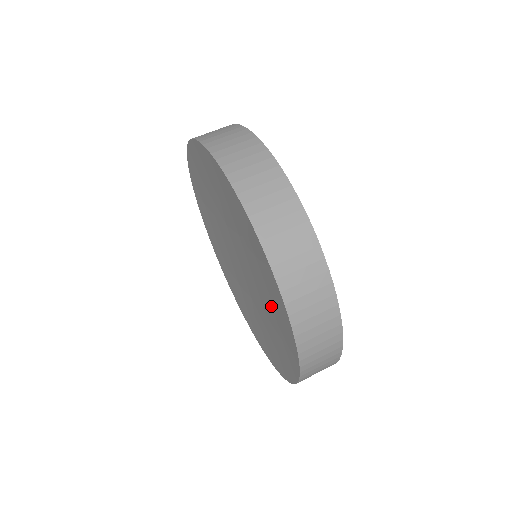
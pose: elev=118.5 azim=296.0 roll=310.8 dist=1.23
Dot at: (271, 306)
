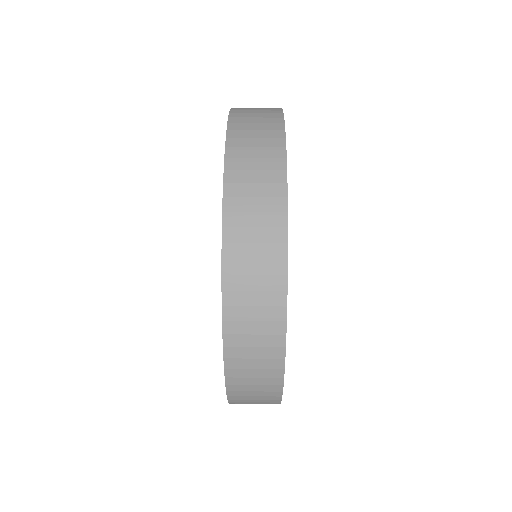
Dot at: occluded
